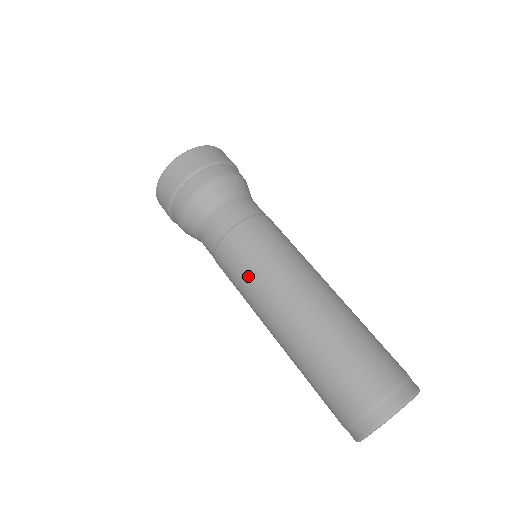
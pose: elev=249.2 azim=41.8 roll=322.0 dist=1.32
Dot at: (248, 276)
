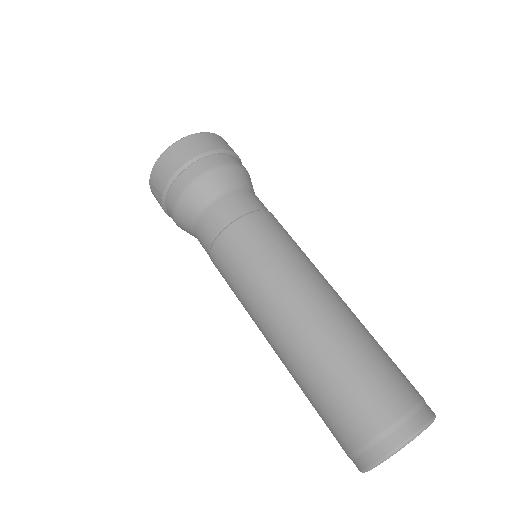
Dot at: (265, 261)
